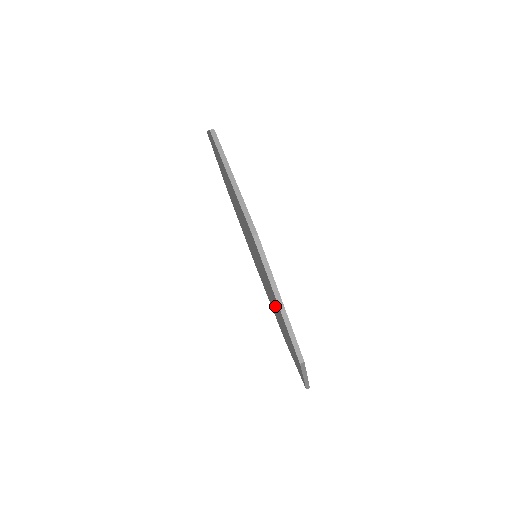
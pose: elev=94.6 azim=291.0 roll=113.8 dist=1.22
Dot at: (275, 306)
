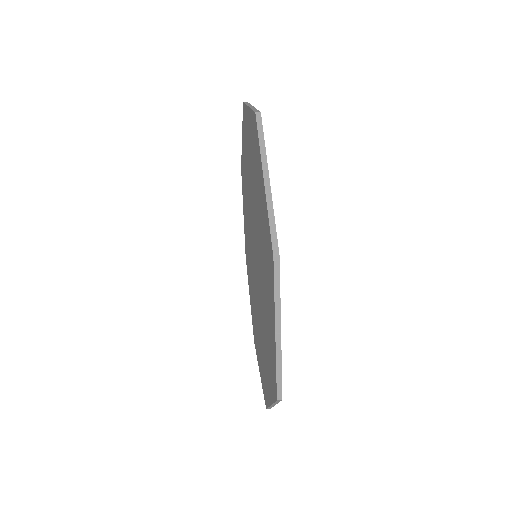
Dot at: (256, 203)
